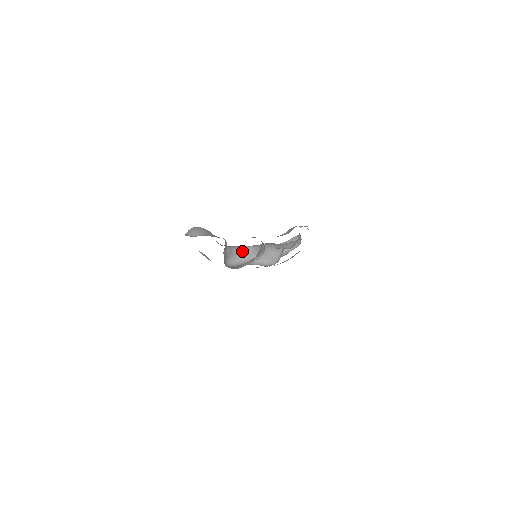
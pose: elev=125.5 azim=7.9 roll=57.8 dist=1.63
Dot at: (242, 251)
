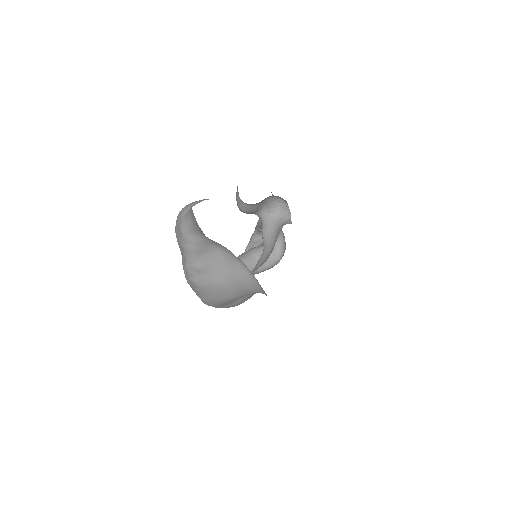
Dot at: occluded
